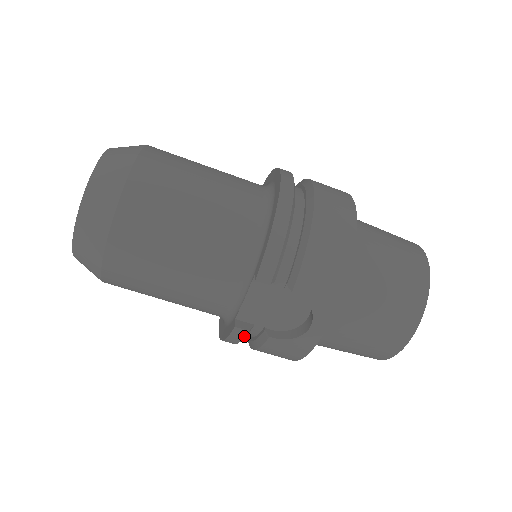
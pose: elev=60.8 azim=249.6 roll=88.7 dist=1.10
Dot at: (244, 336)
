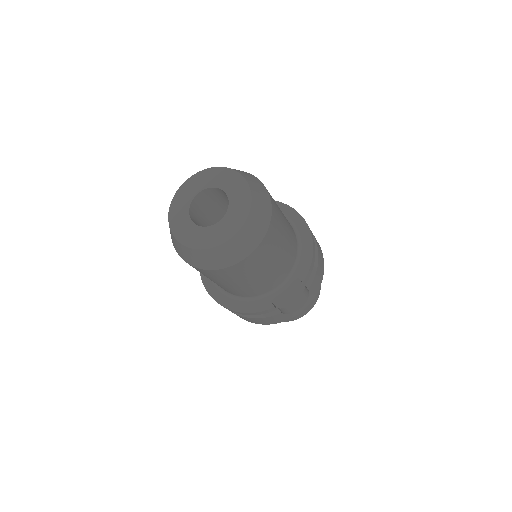
Dot at: occluded
